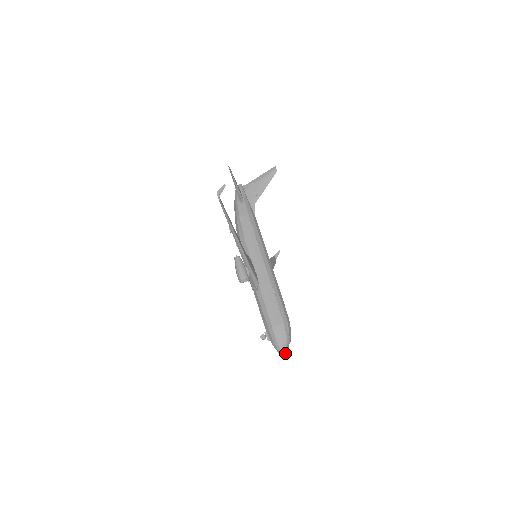
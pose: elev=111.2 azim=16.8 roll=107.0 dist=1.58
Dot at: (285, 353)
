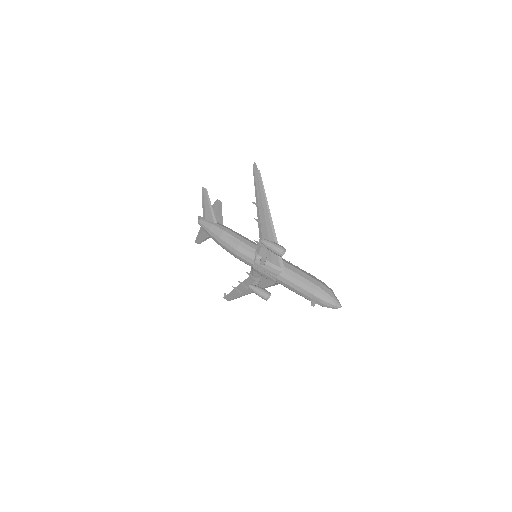
Dot at: (339, 303)
